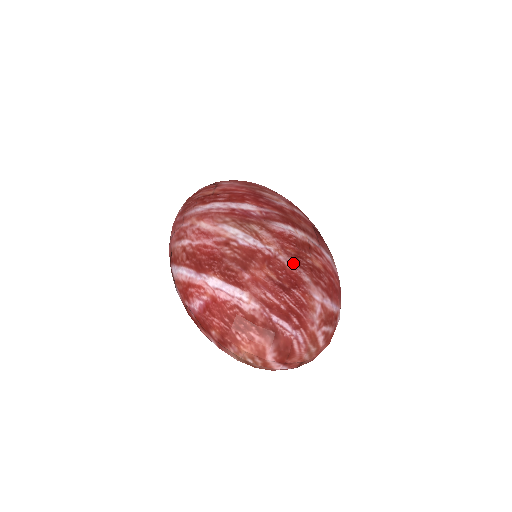
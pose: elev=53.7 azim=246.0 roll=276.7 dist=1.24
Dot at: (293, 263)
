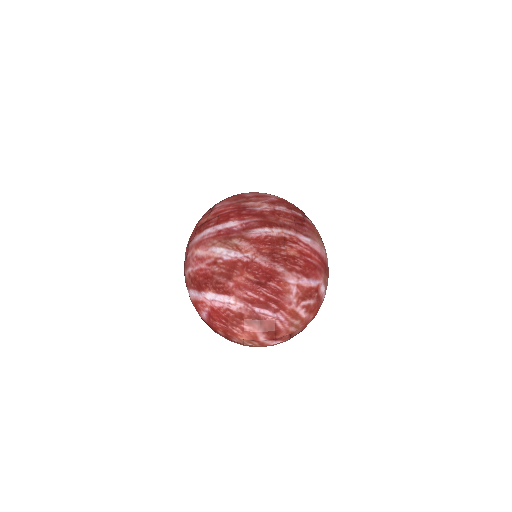
Dot at: (268, 261)
